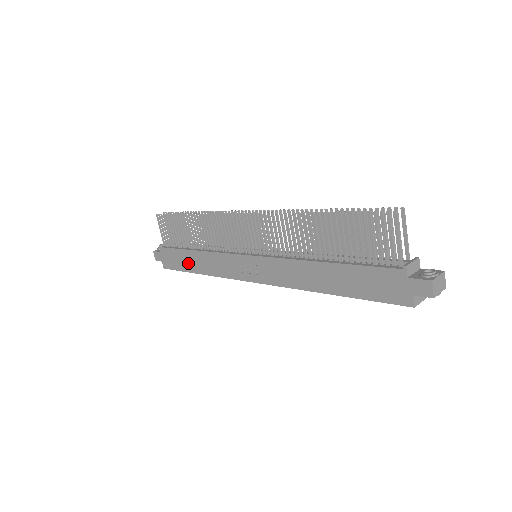
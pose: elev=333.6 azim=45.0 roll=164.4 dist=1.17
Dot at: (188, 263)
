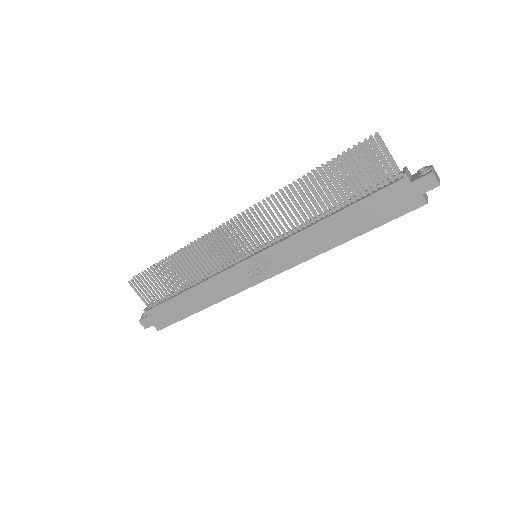
Dot at: (185, 307)
